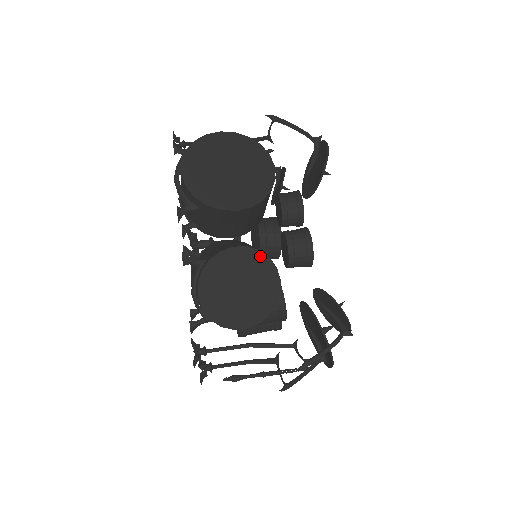
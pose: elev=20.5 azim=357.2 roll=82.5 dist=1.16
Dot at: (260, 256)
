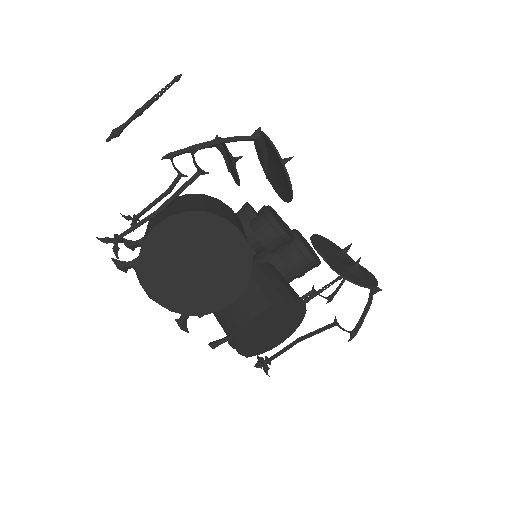
Dot at: (276, 306)
